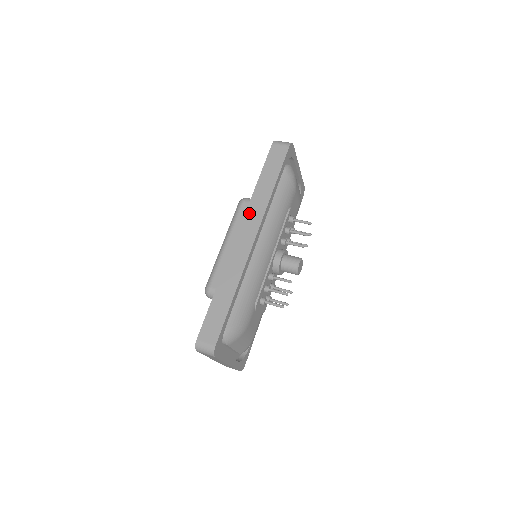
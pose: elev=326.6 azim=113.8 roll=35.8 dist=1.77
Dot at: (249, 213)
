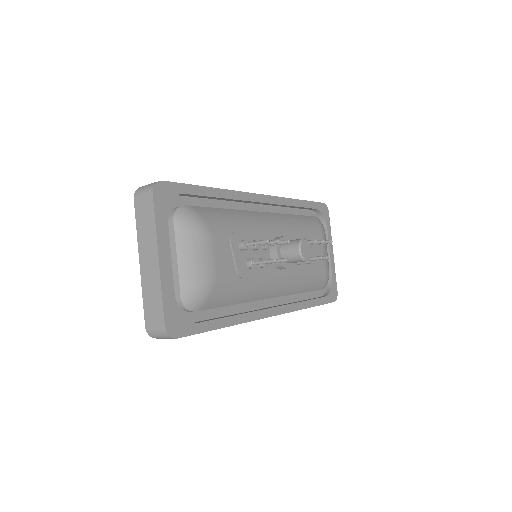
Dot at: occluded
